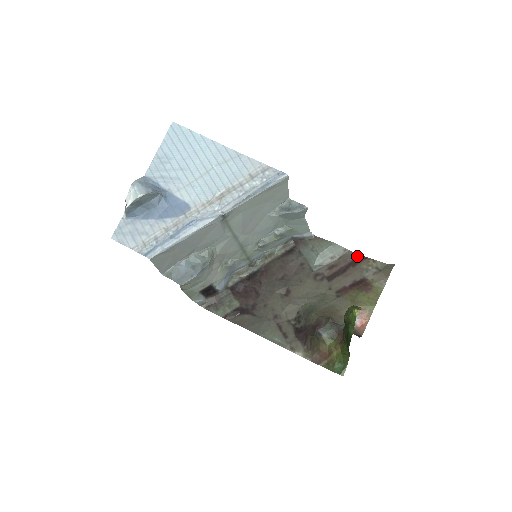
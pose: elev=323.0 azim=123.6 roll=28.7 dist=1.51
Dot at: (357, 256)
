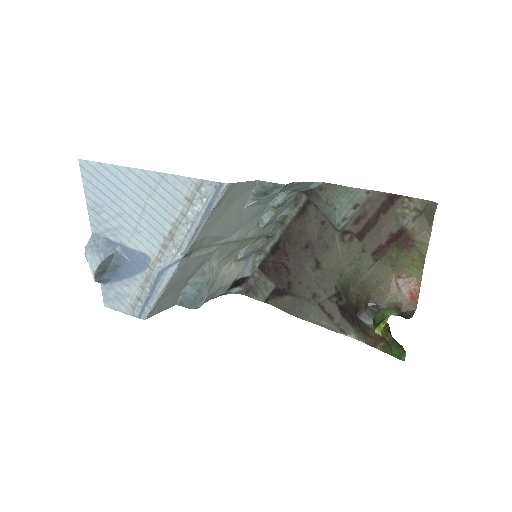
Dot at: (386, 196)
